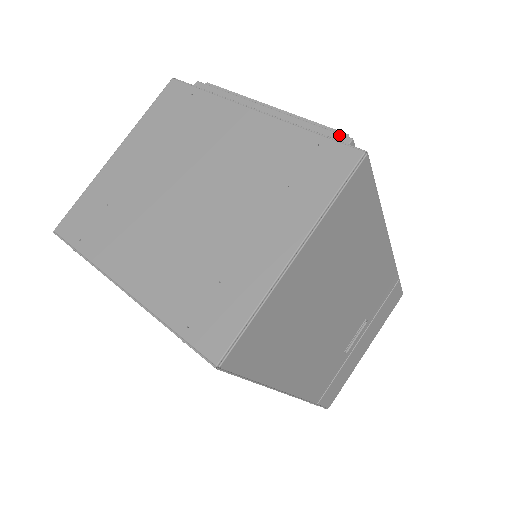
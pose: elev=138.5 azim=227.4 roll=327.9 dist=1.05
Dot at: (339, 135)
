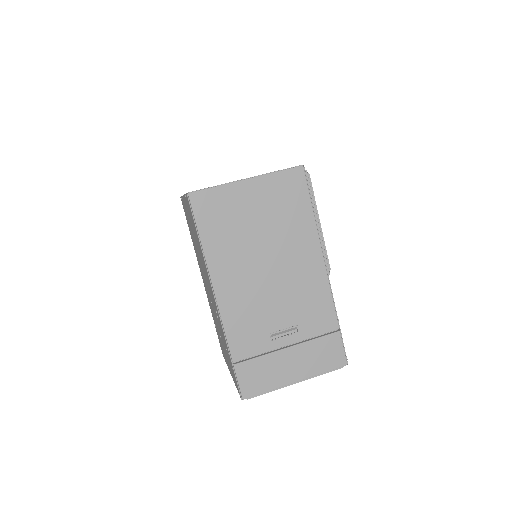
Dot at: occluded
